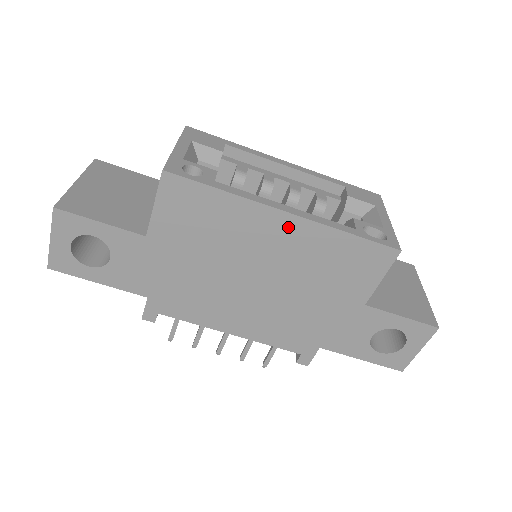
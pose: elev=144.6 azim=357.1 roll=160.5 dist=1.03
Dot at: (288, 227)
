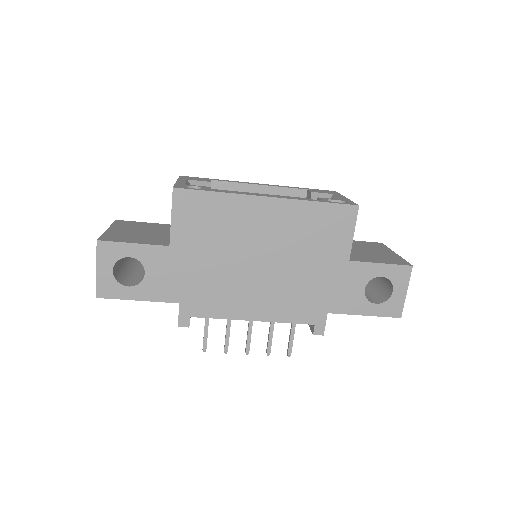
Dot at: (272, 209)
